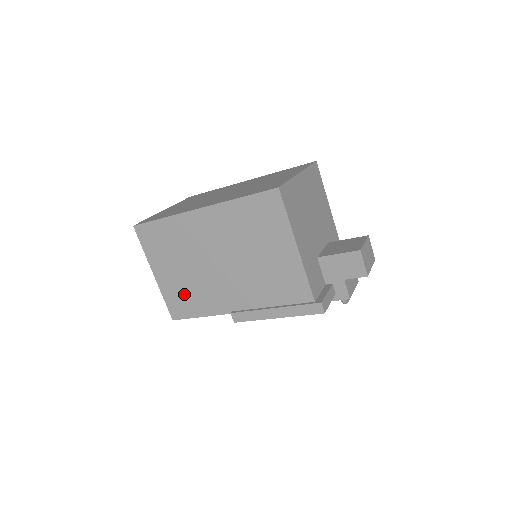
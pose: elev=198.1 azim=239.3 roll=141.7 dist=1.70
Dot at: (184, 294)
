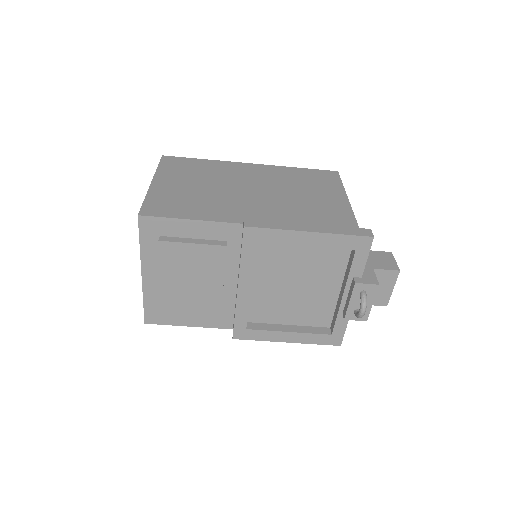
Dot at: (182, 200)
